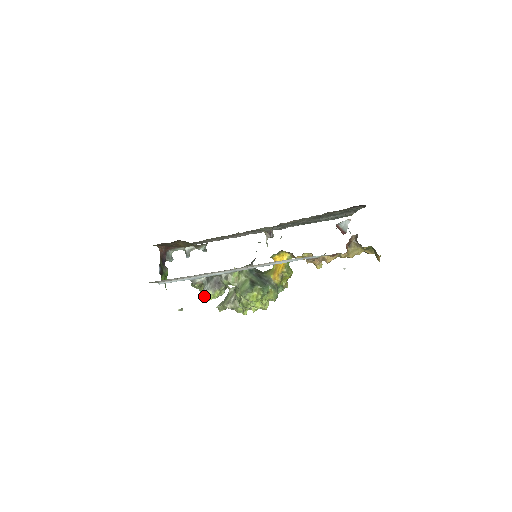
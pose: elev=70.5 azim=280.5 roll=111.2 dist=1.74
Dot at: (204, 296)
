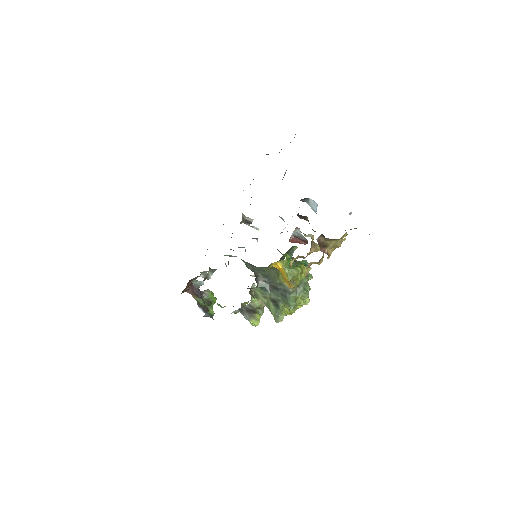
Dot at: (251, 324)
